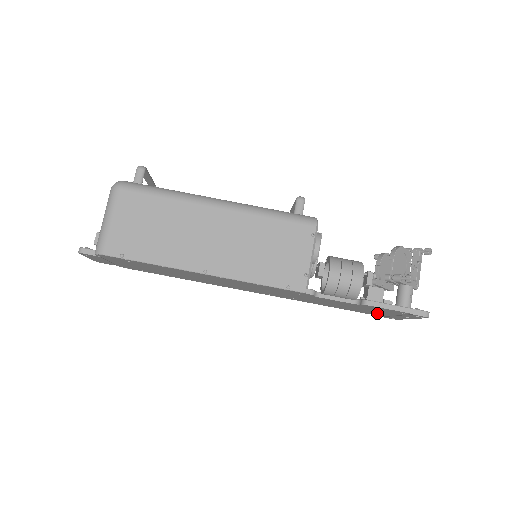
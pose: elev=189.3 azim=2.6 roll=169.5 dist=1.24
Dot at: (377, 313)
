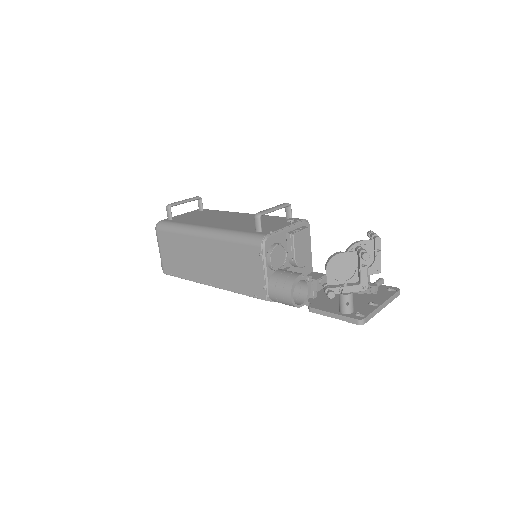
Dot at: occluded
